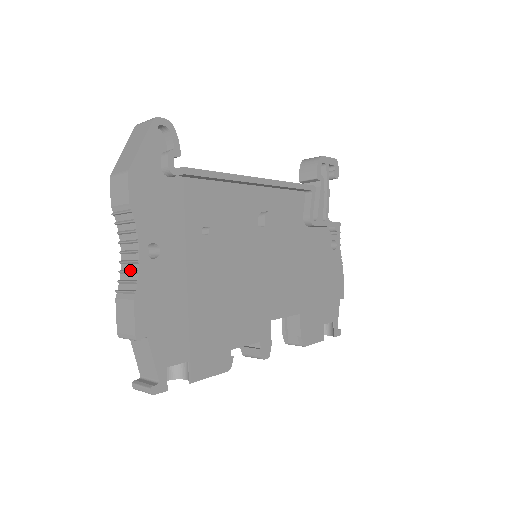
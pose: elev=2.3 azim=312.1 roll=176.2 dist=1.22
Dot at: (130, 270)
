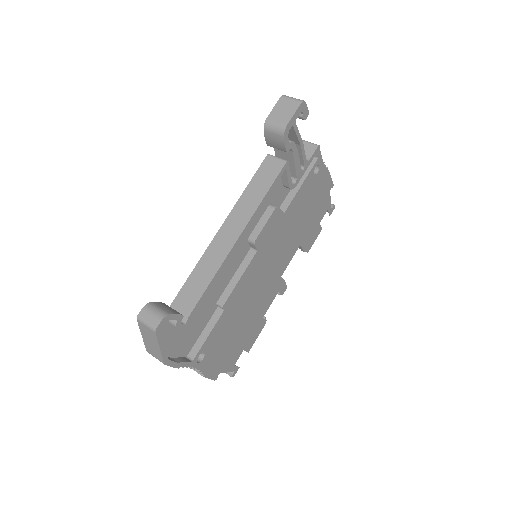
Dot at: occluded
